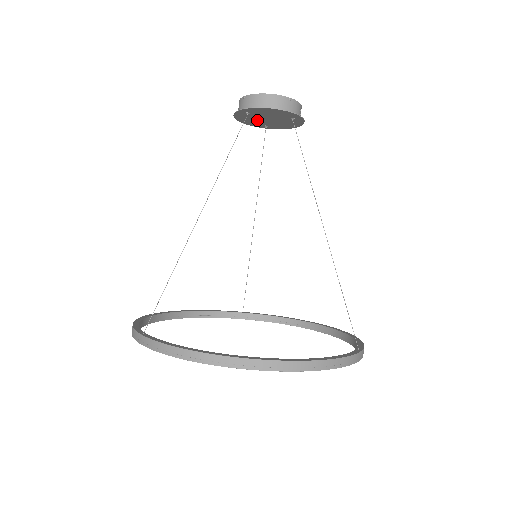
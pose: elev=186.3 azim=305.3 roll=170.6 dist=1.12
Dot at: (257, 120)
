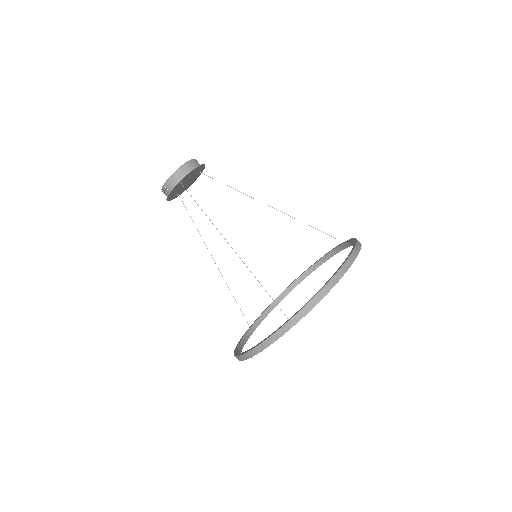
Dot at: (178, 190)
